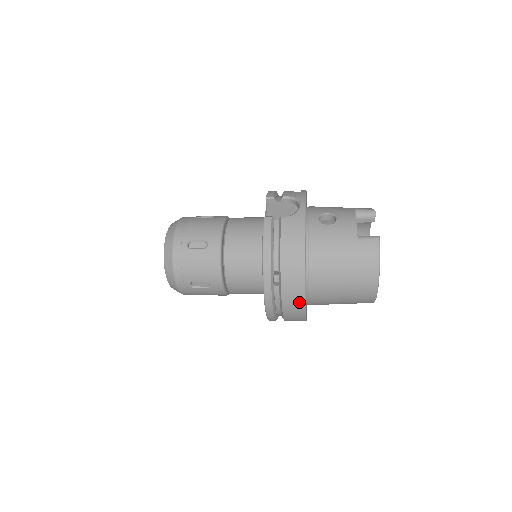
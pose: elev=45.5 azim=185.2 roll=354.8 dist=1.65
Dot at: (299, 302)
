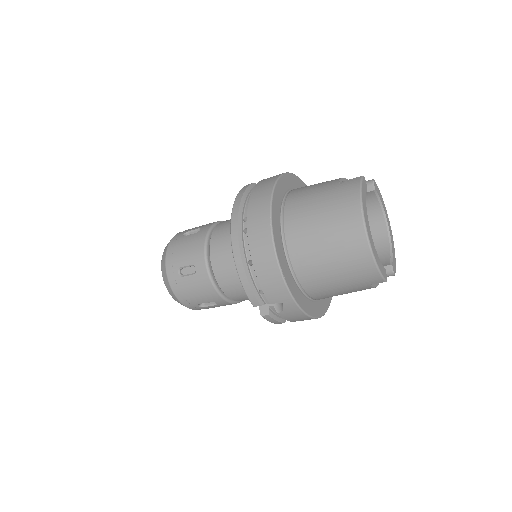
Dot at: (267, 244)
